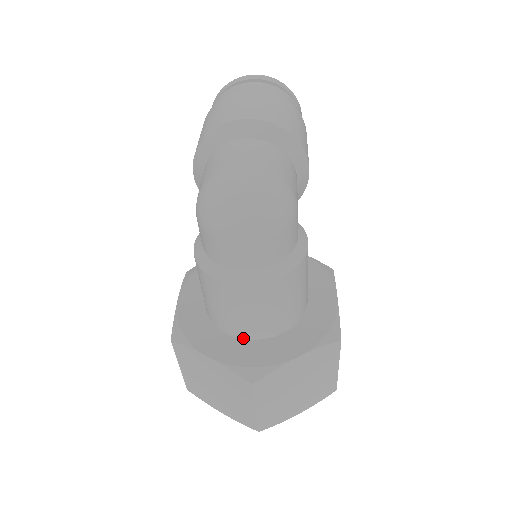
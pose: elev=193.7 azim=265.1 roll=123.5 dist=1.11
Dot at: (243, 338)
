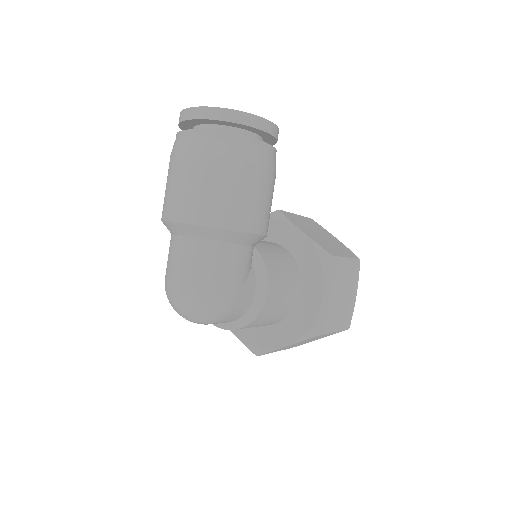
Dot at: occluded
